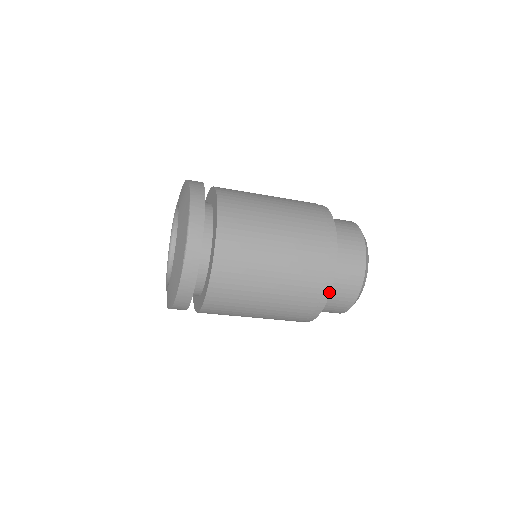
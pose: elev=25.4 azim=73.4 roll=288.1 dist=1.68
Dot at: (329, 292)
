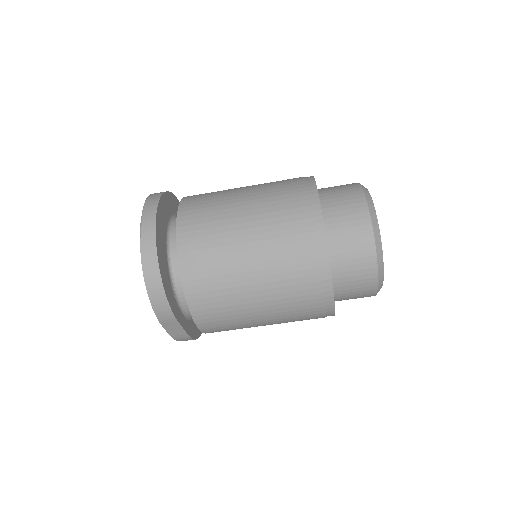
Dot at: (325, 242)
